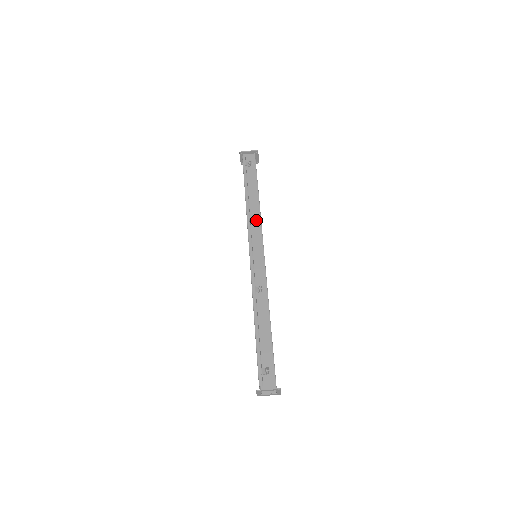
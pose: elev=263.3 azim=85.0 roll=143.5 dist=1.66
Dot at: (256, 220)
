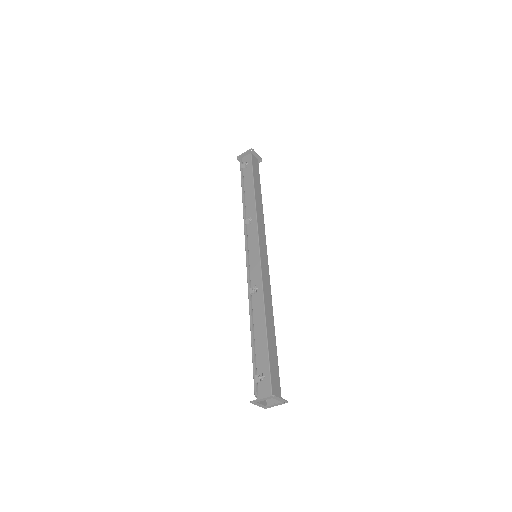
Dot at: (250, 219)
